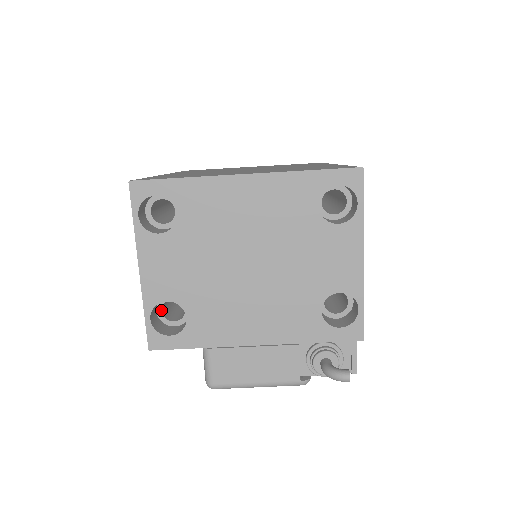
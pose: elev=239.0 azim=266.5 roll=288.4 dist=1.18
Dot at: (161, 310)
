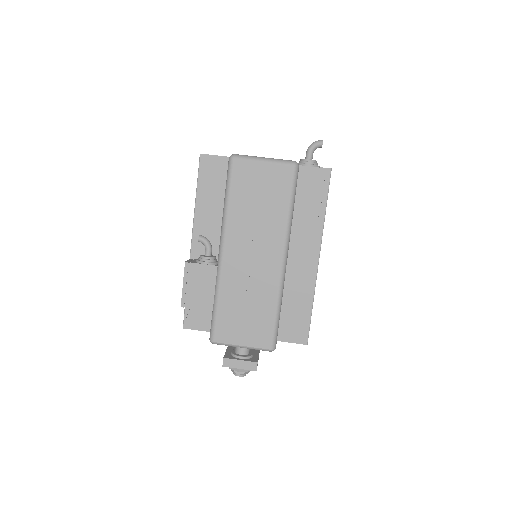
Dot at: occluded
